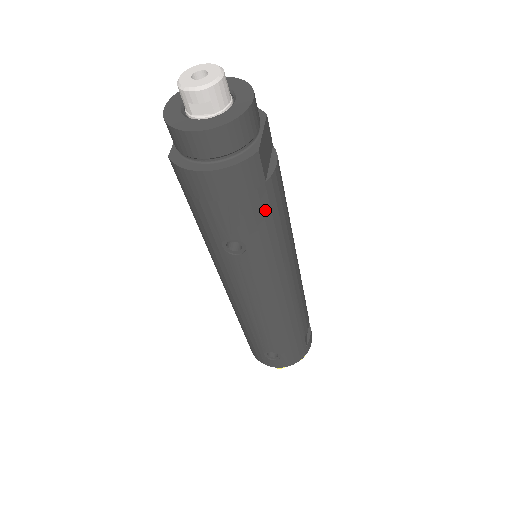
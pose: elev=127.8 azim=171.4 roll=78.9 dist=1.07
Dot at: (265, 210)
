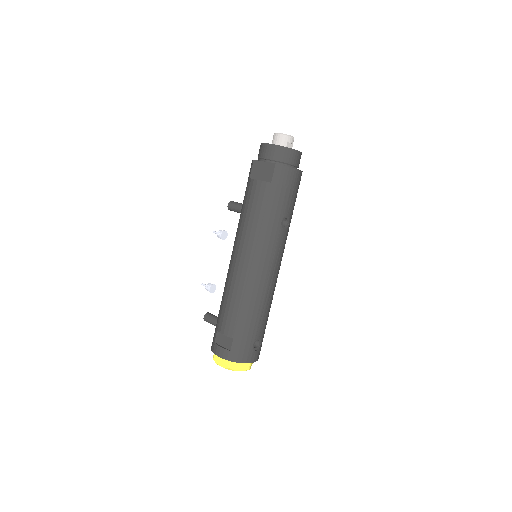
Dot at: occluded
